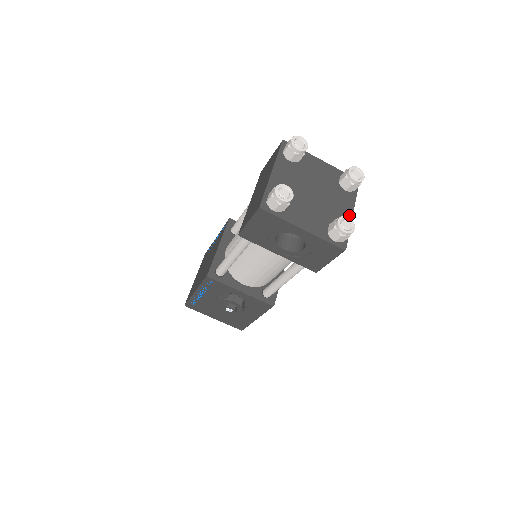
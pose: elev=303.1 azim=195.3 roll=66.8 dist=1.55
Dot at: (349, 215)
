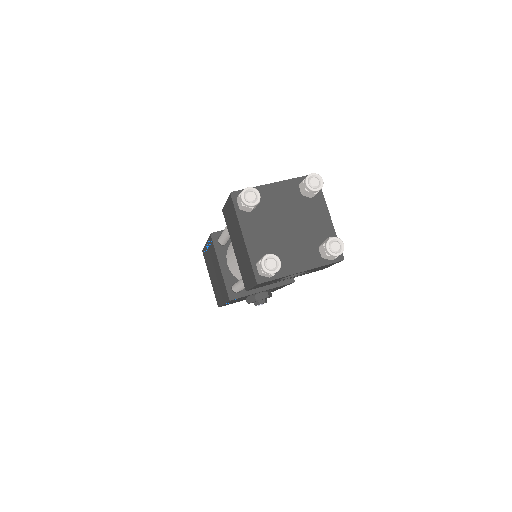
Dot at: (328, 221)
